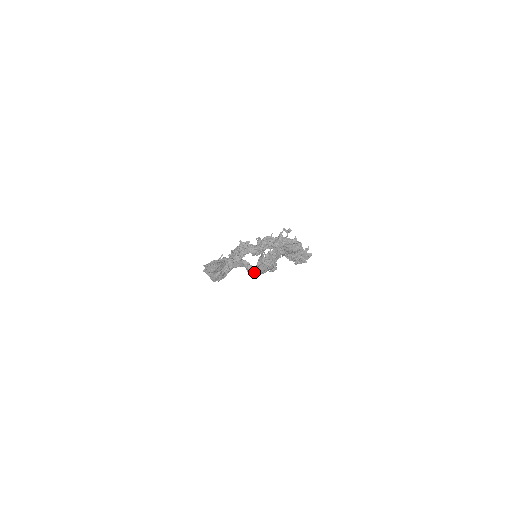
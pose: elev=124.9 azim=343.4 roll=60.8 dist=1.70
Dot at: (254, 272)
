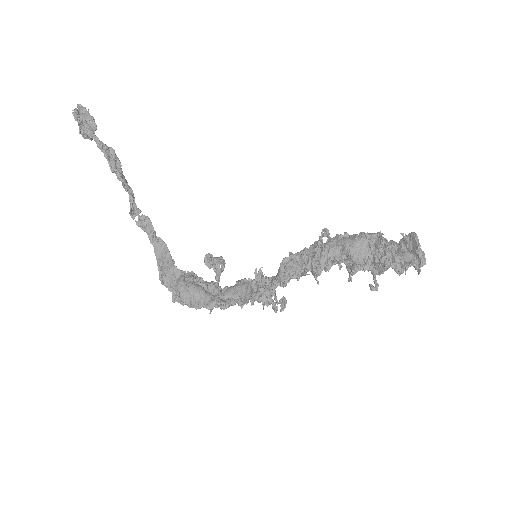
Dot at: (108, 162)
